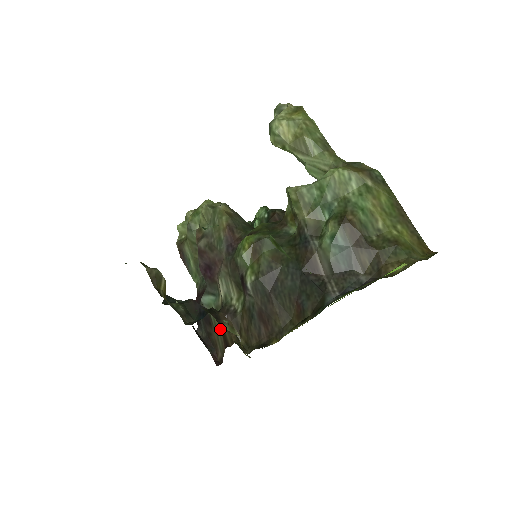
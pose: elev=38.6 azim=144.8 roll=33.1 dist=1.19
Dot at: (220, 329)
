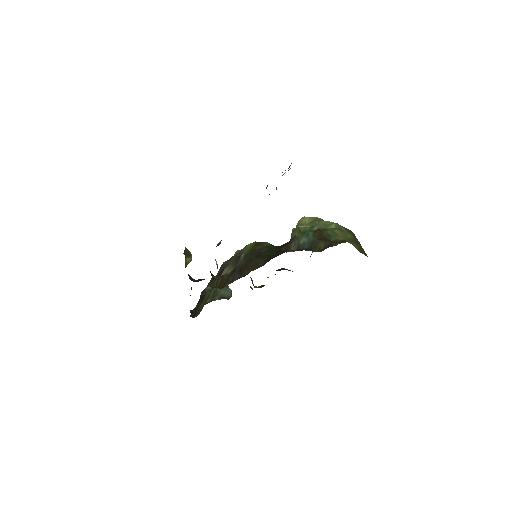
Dot at: occluded
